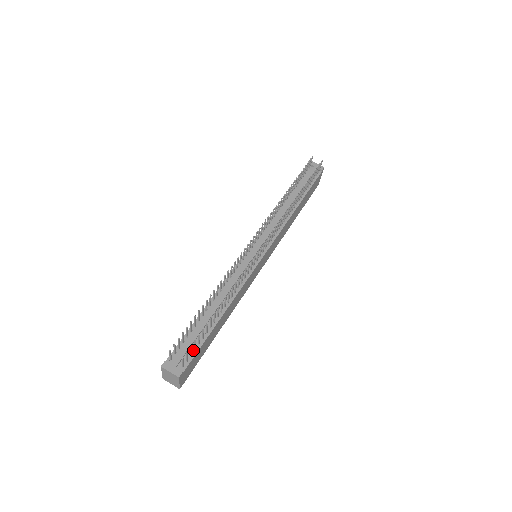
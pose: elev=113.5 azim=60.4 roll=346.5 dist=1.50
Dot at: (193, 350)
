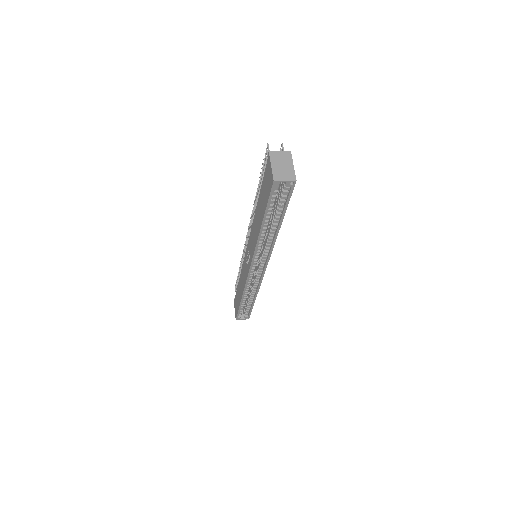
Dot at: occluded
